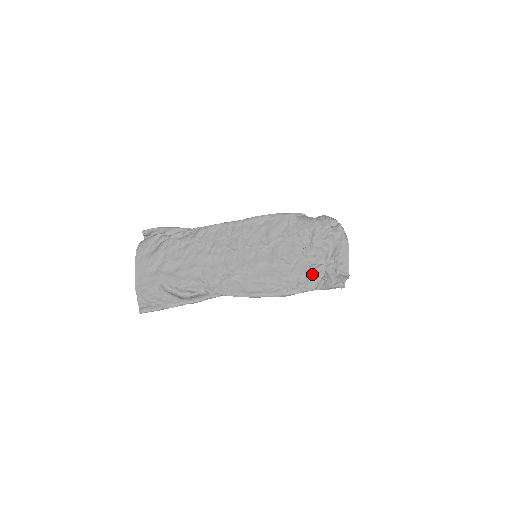
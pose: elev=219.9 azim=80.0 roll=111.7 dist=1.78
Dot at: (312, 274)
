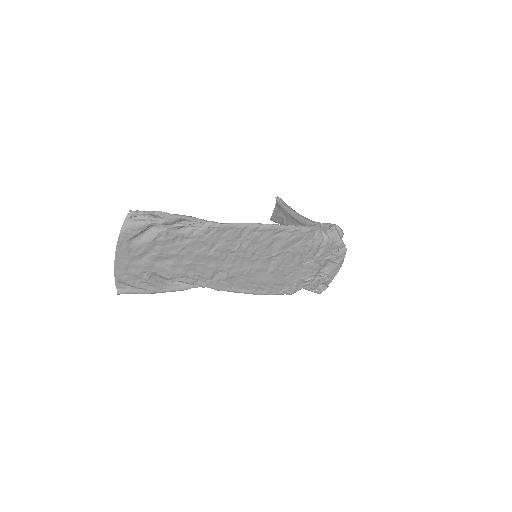
Dot at: (300, 284)
